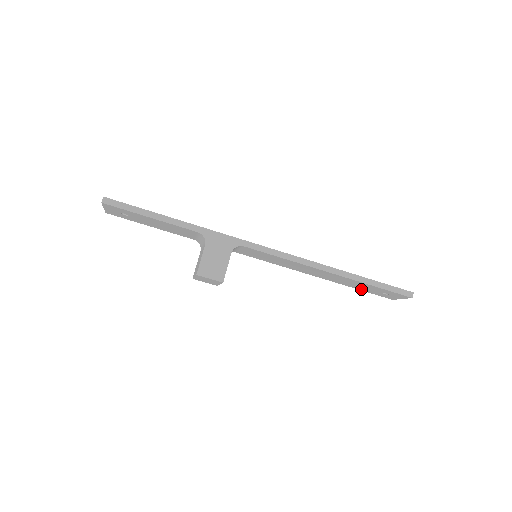
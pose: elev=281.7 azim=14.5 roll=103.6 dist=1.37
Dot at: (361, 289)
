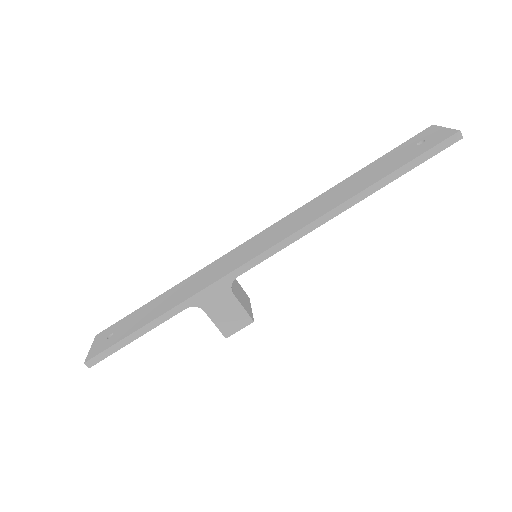
Dot at: occluded
